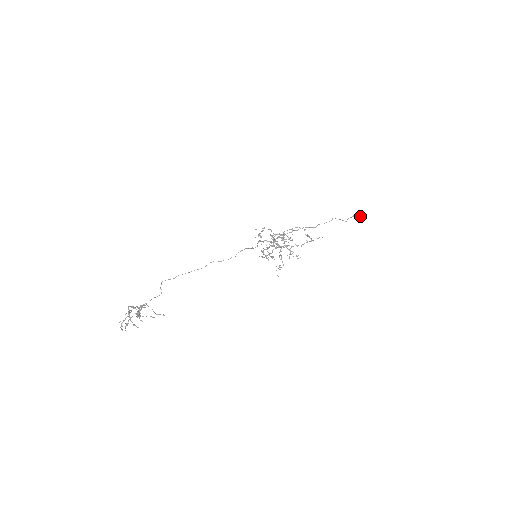
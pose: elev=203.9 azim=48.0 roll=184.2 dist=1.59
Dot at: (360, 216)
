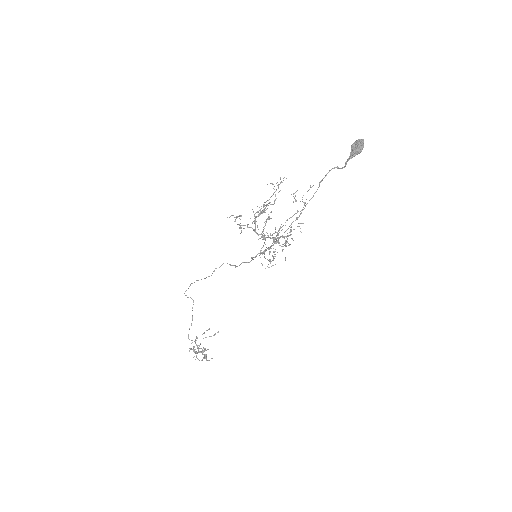
Dot at: (355, 153)
